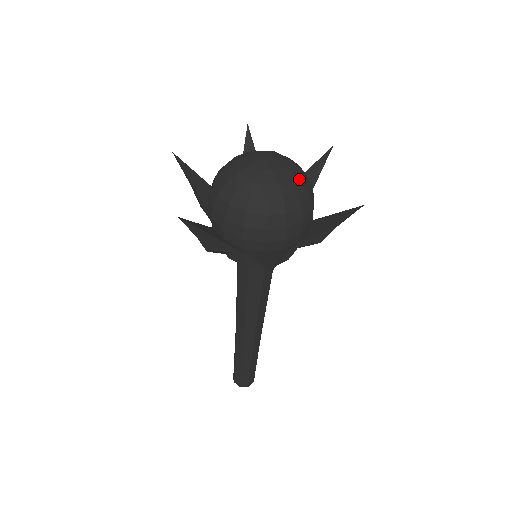
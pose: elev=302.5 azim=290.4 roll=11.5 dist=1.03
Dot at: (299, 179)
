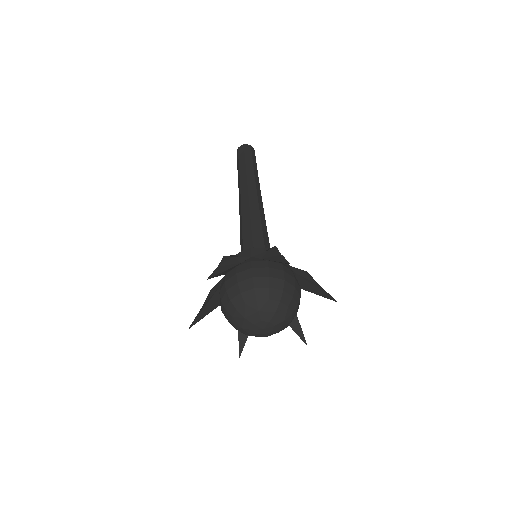
Dot at: (288, 316)
